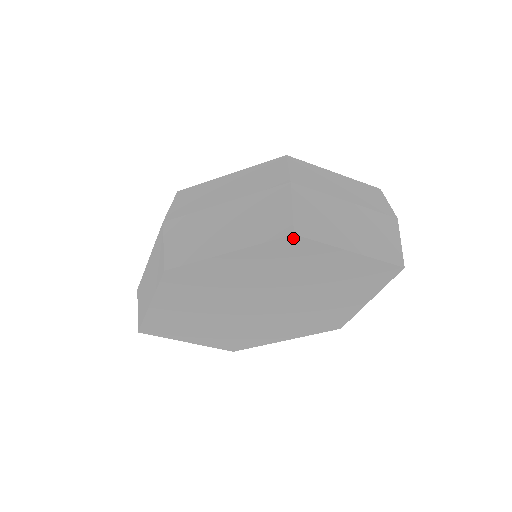
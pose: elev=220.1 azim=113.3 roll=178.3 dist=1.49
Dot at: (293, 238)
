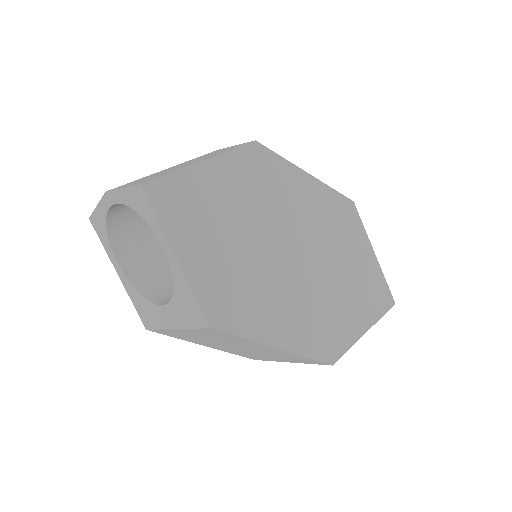
Dot at: (351, 204)
